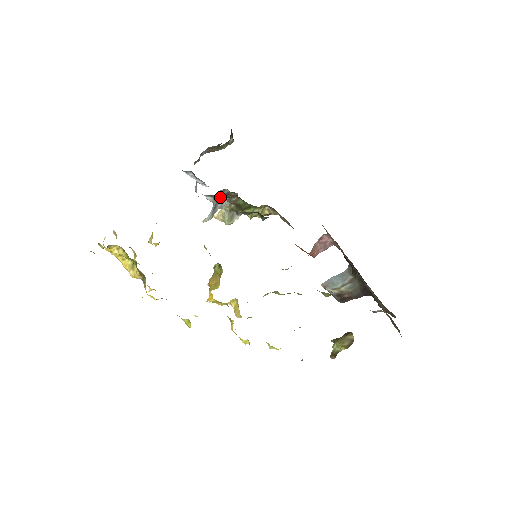
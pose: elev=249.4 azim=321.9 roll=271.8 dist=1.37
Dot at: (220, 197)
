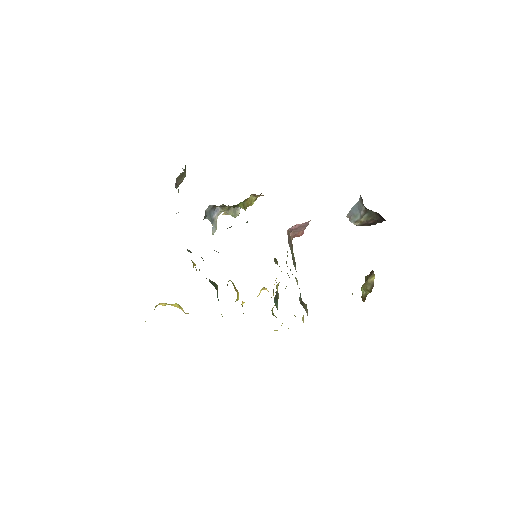
Dot at: (210, 211)
